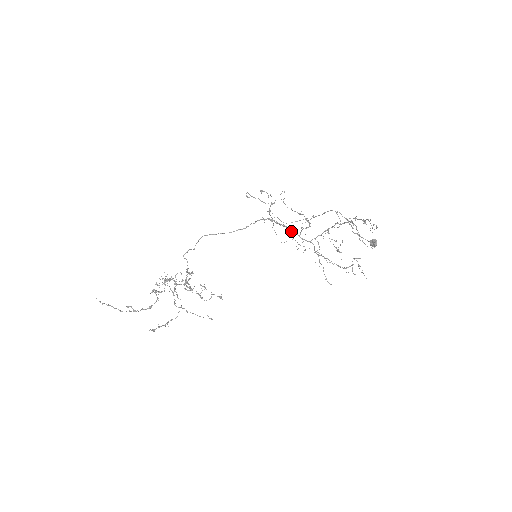
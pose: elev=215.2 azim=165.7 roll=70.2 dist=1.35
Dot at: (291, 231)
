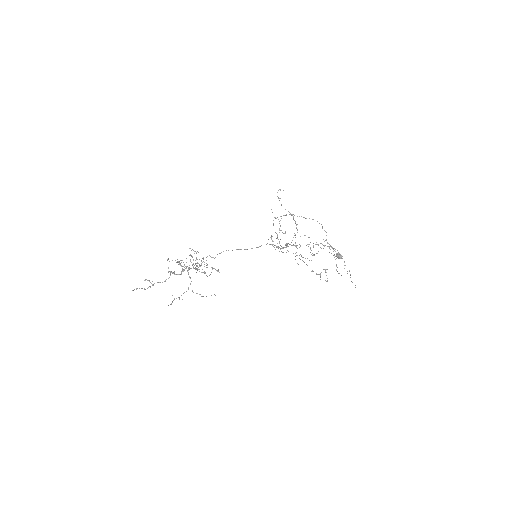
Dot at: (287, 244)
